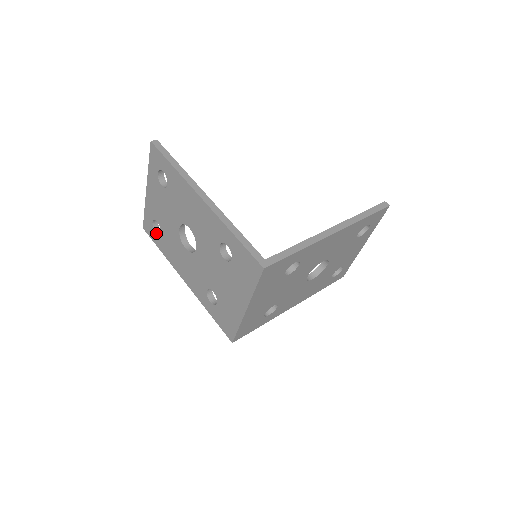
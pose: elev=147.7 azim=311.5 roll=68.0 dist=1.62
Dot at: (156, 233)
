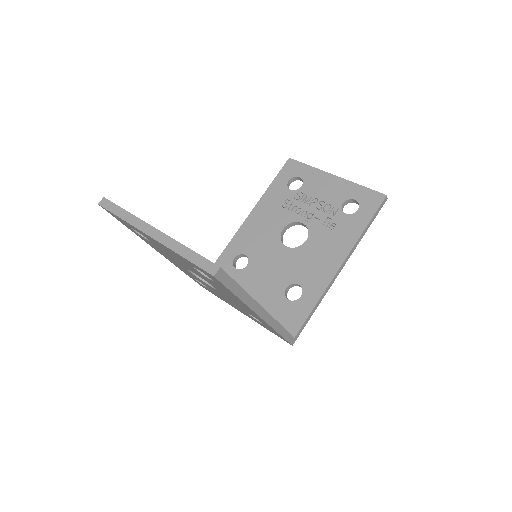
Dot at: (133, 230)
